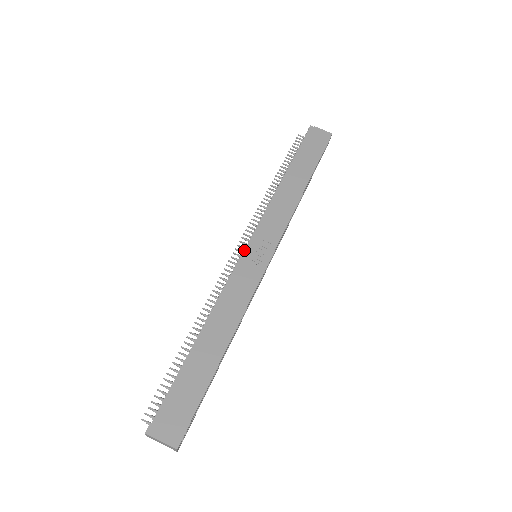
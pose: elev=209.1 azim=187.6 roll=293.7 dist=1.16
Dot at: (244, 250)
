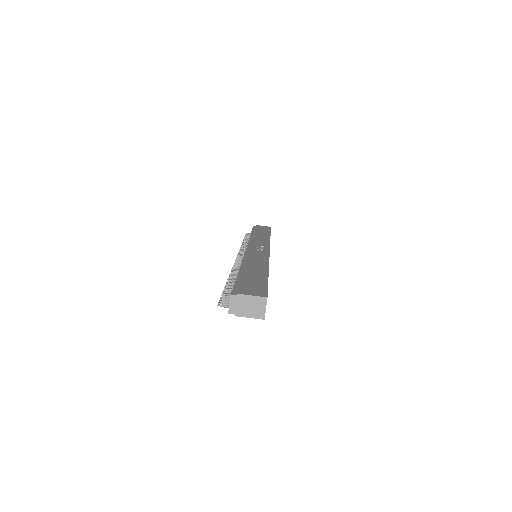
Dot at: (246, 248)
